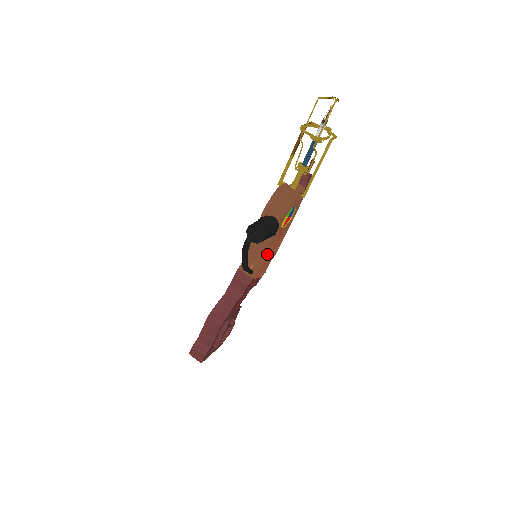
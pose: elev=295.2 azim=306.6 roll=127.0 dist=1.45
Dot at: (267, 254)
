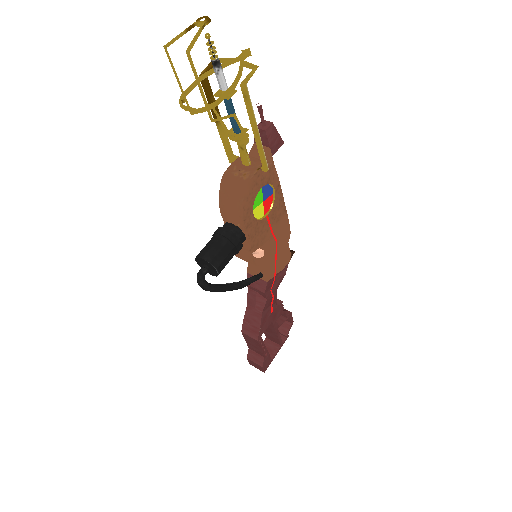
Dot at: (267, 250)
